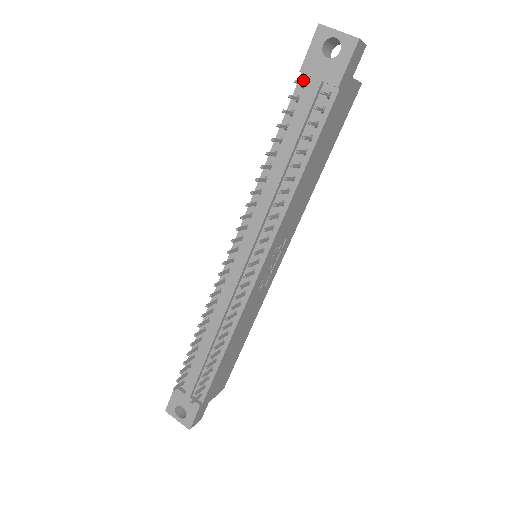
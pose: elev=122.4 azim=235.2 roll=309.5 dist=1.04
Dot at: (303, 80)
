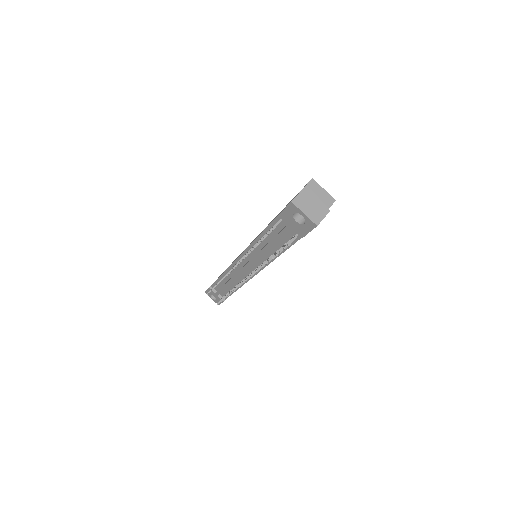
Dot at: (281, 217)
